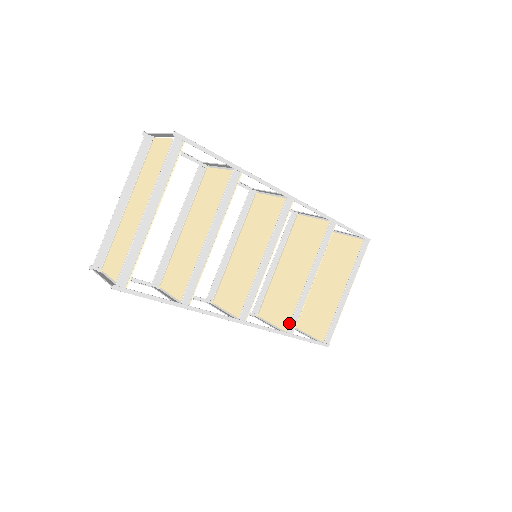
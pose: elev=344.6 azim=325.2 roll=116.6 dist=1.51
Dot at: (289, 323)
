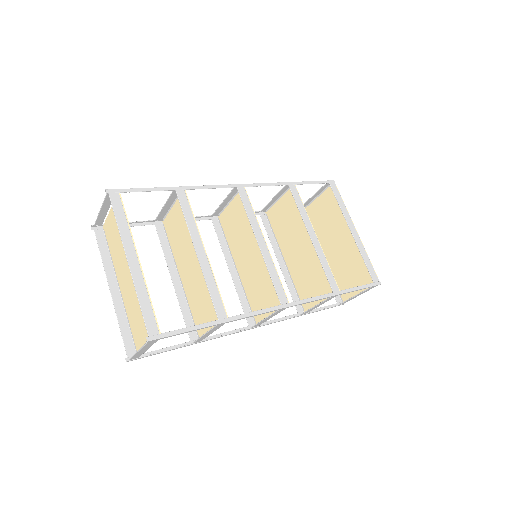
Dot at: (330, 287)
